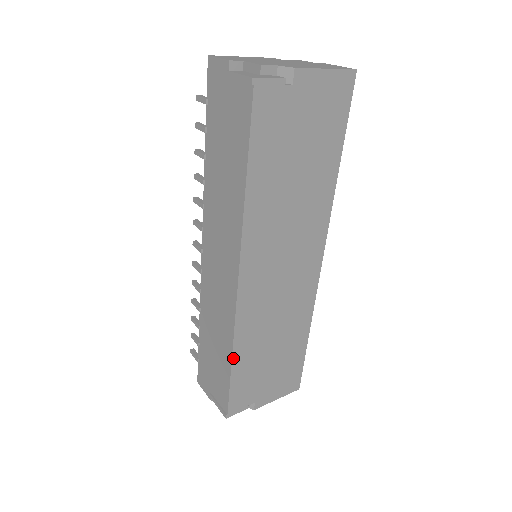
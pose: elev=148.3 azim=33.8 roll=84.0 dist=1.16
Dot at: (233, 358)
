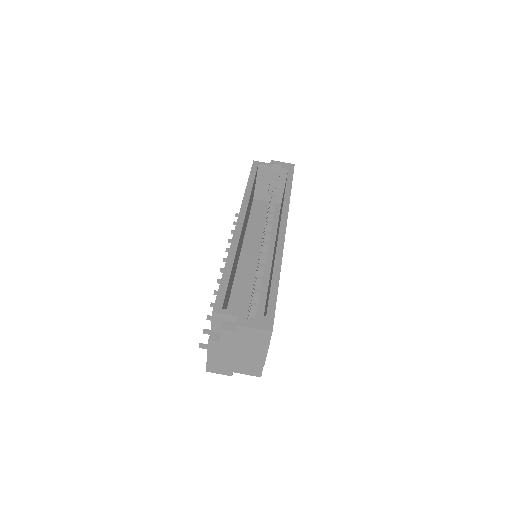
Dot at: occluded
